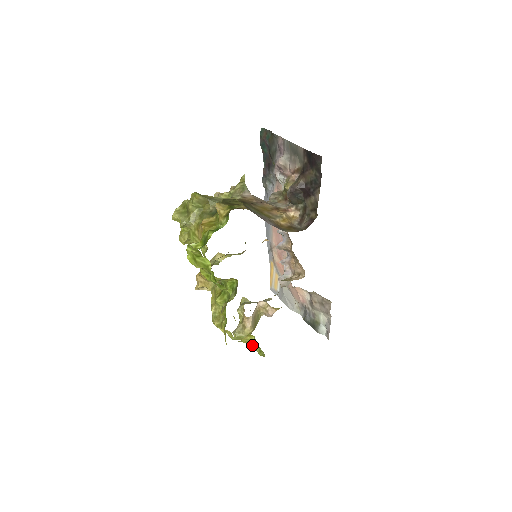
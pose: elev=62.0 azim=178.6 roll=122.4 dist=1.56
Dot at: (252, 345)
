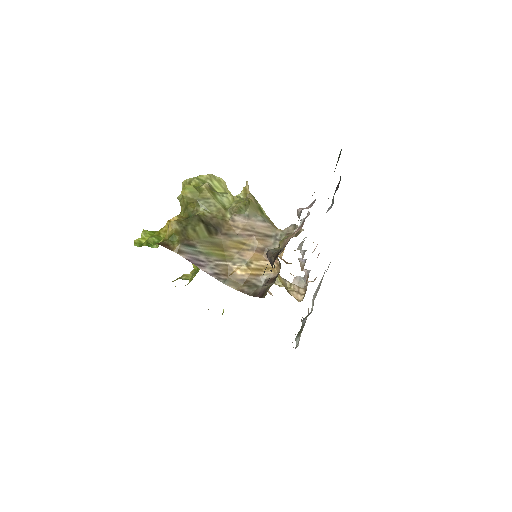
Dot at: occluded
